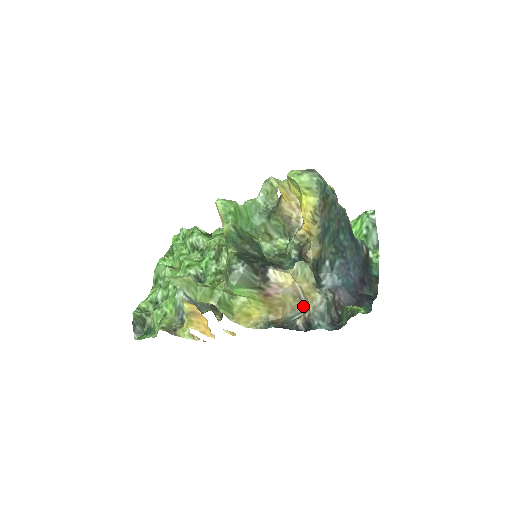
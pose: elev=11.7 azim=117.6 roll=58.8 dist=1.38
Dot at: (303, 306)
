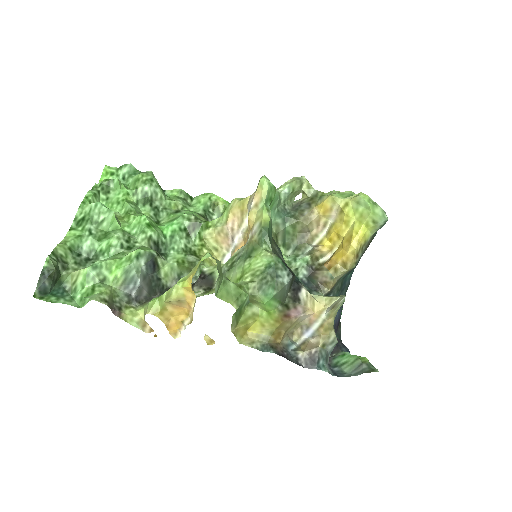
Dot at: (297, 335)
